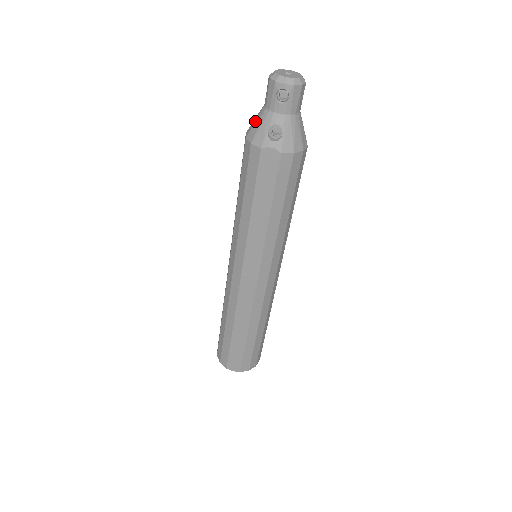
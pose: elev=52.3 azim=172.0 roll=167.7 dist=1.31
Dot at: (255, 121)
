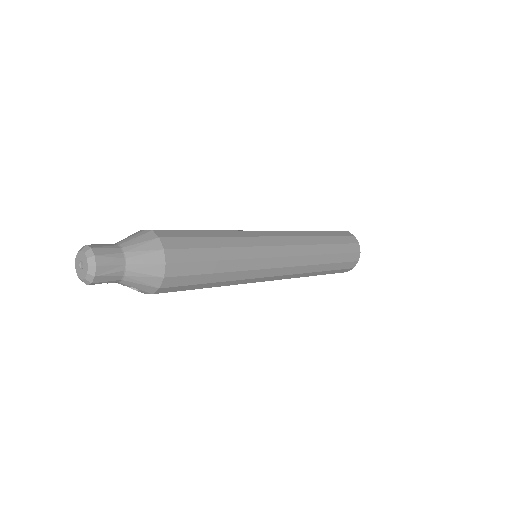
Dot at: occluded
